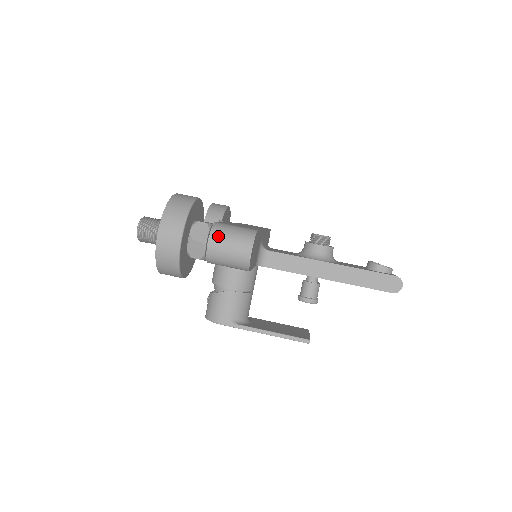
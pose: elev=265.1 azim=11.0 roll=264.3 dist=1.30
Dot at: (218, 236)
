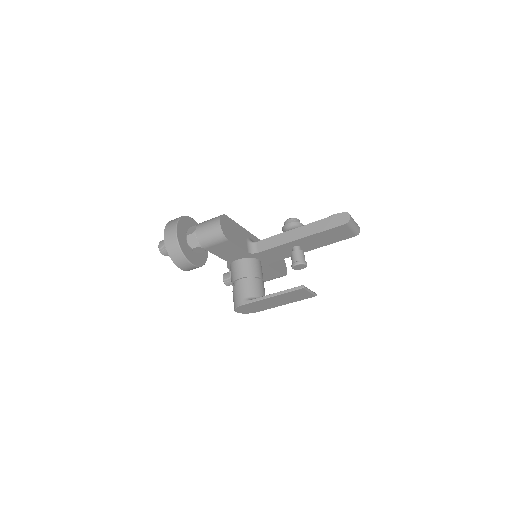
Dot at: (200, 225)
